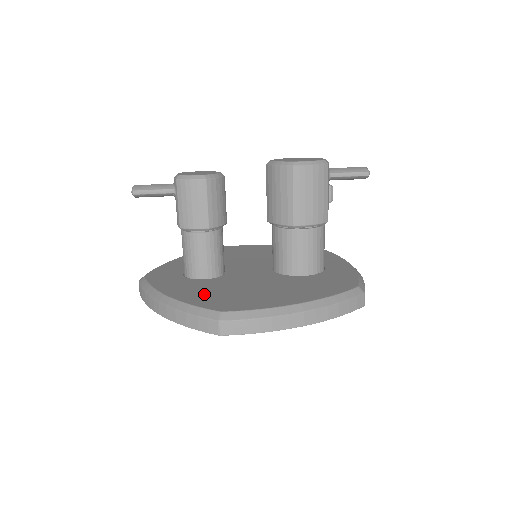
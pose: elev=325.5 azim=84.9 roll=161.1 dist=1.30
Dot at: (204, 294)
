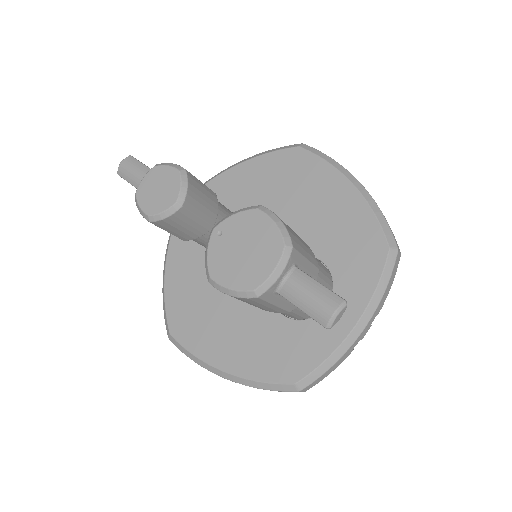
Dot at: (184, 289)
